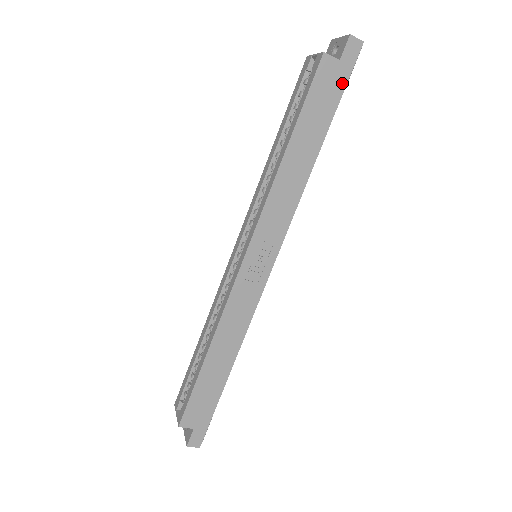
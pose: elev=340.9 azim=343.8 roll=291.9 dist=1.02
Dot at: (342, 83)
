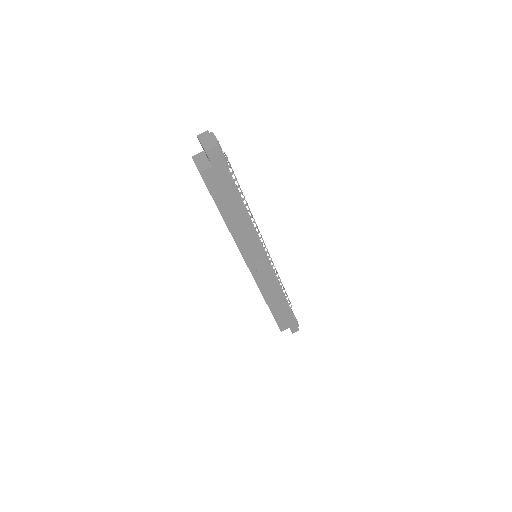
Dot at: (225, 173)
